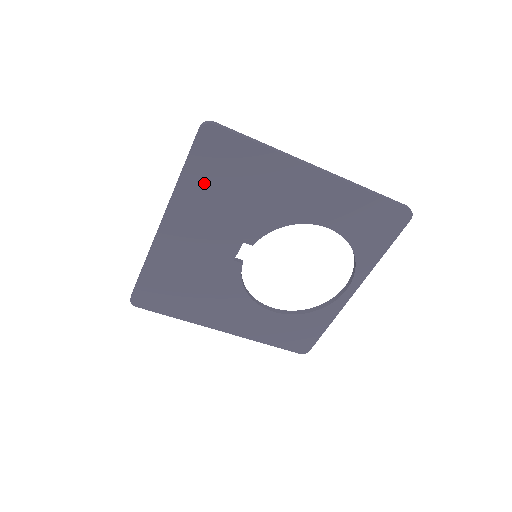
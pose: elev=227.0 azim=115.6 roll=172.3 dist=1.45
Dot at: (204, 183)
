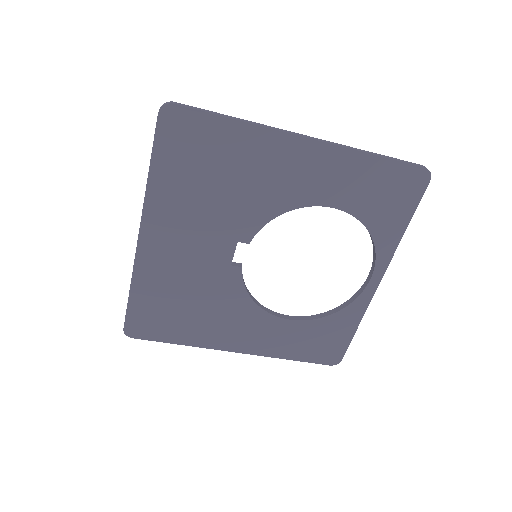
Dot at: (177, 177)
